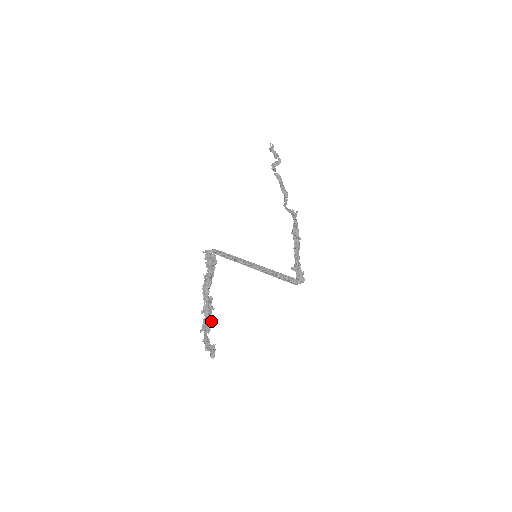
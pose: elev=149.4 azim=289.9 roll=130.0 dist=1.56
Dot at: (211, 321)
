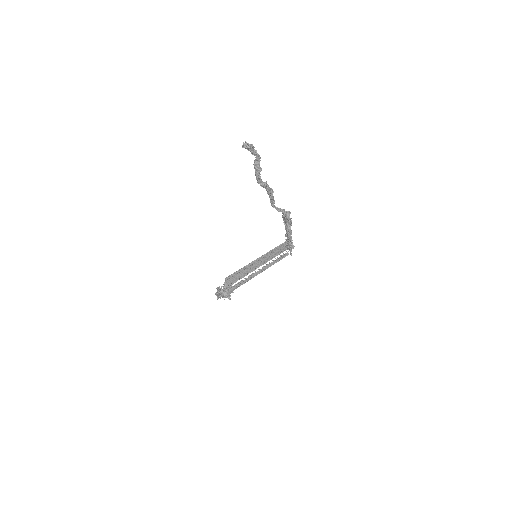
Dot at: occluded
